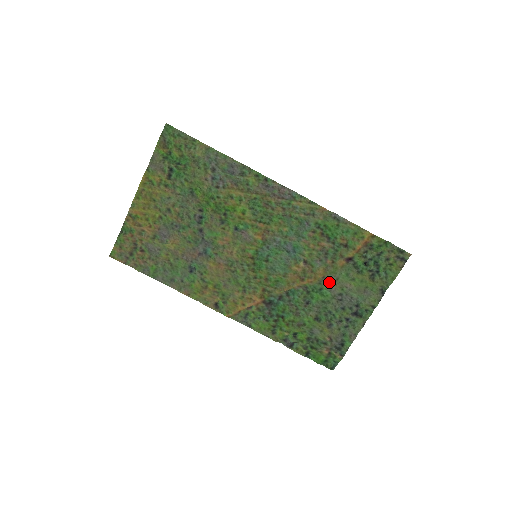
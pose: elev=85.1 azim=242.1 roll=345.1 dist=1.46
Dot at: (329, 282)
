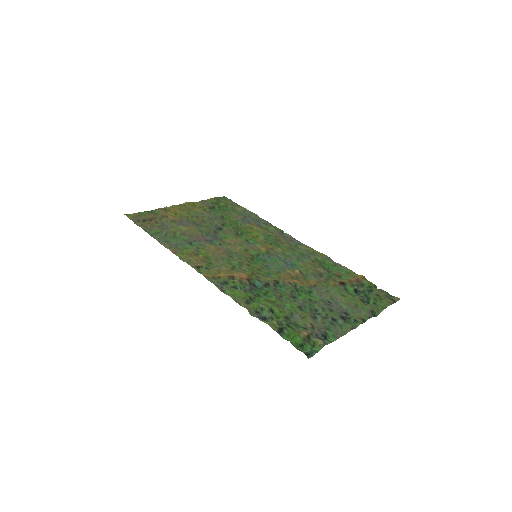
Dot at: (320, 290)
